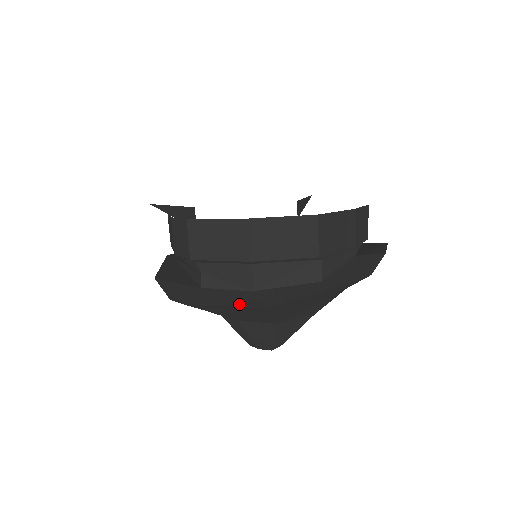
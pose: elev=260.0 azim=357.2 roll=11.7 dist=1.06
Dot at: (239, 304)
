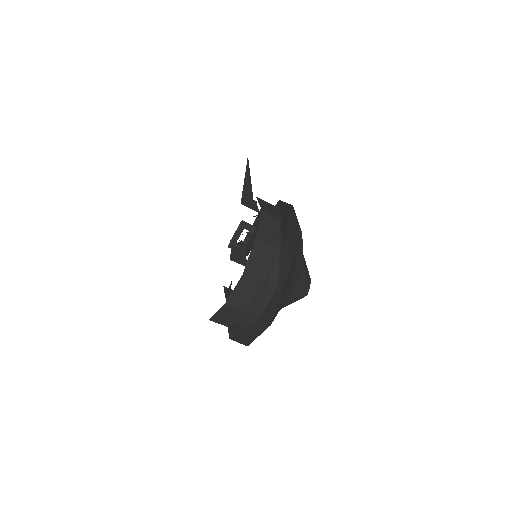
Dot at: (262, 330)
